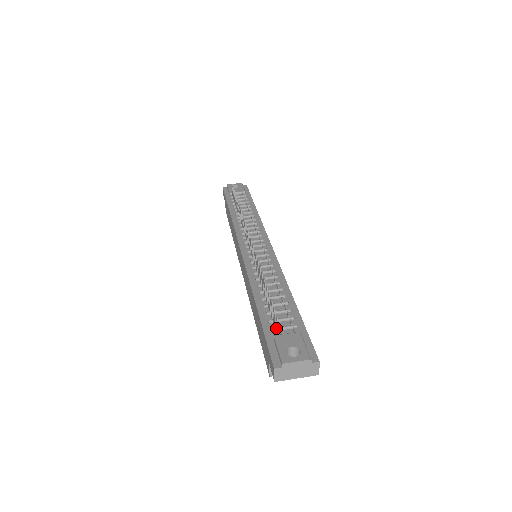
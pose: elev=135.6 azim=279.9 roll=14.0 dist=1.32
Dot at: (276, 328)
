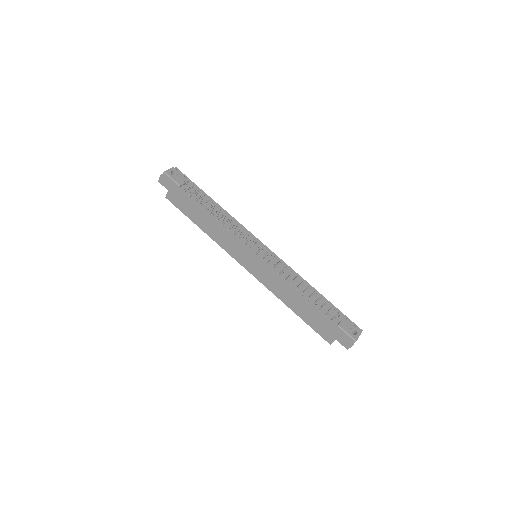
Dot at: (337, 320)
